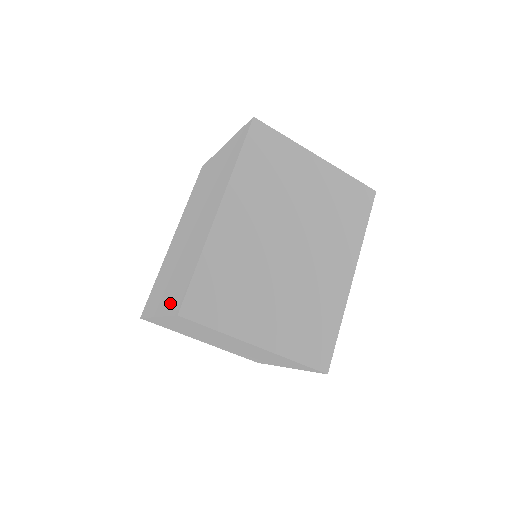
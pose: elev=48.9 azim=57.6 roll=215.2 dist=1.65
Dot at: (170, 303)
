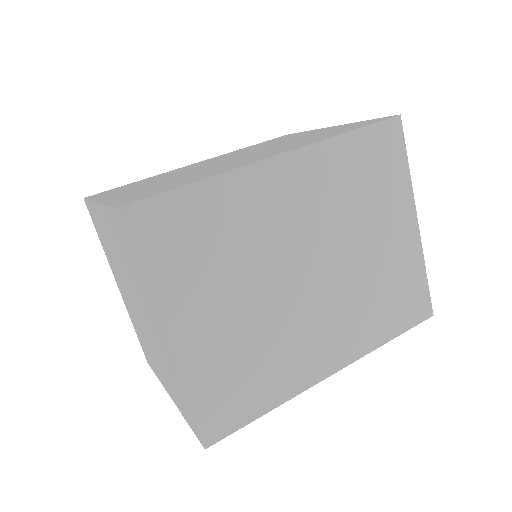
Dot at: (124, 197)
